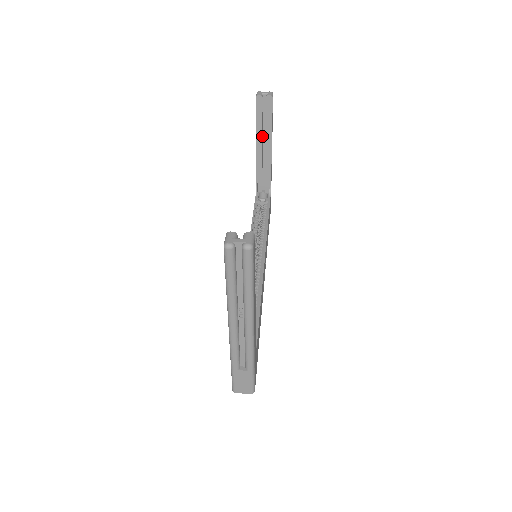
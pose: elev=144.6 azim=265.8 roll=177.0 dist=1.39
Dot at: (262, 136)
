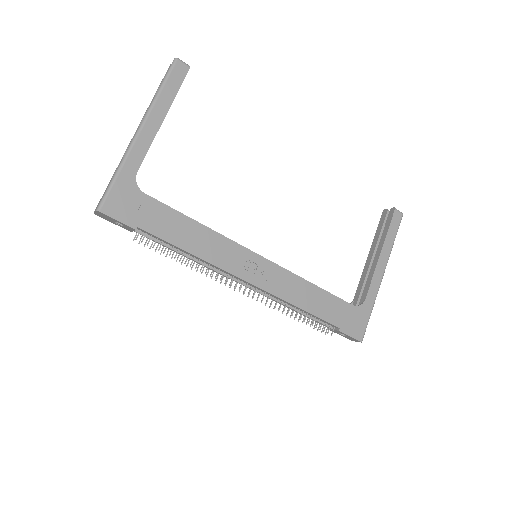
Dot at: (377, 248)
